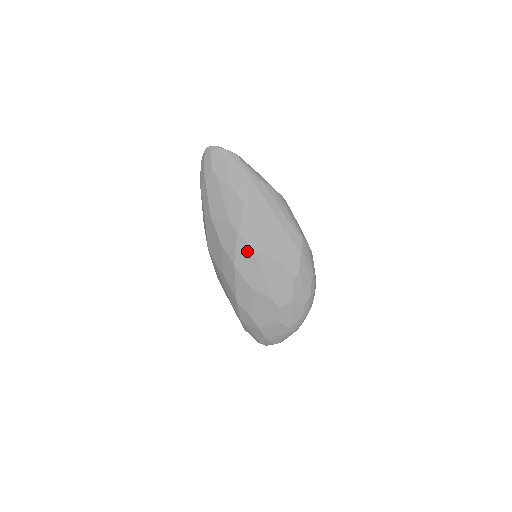
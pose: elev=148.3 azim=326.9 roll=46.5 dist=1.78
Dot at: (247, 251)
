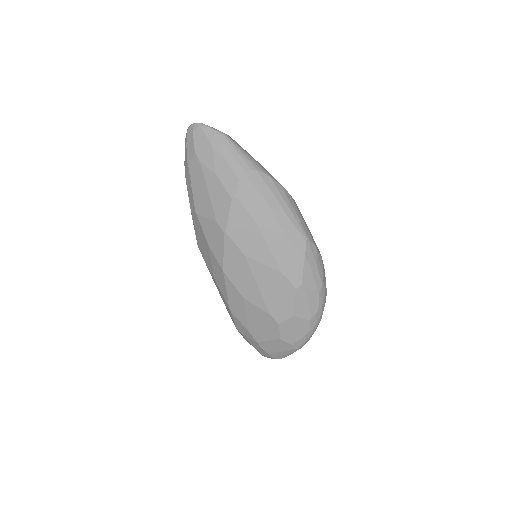
Dot at: (237, 256)
